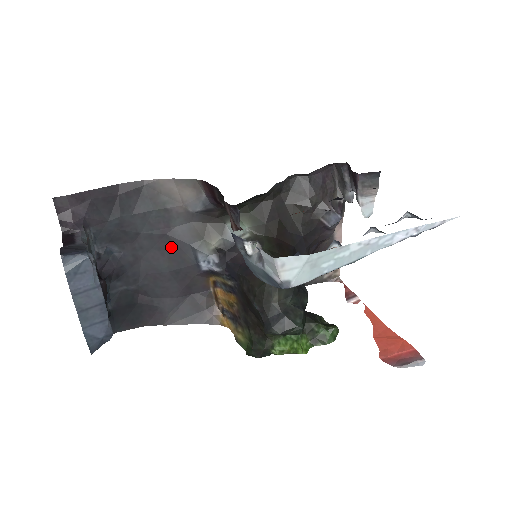
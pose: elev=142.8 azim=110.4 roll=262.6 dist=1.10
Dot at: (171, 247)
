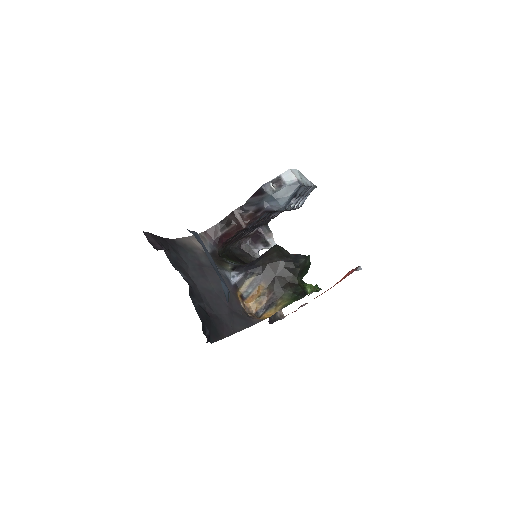
Dot at: (208, 274)
